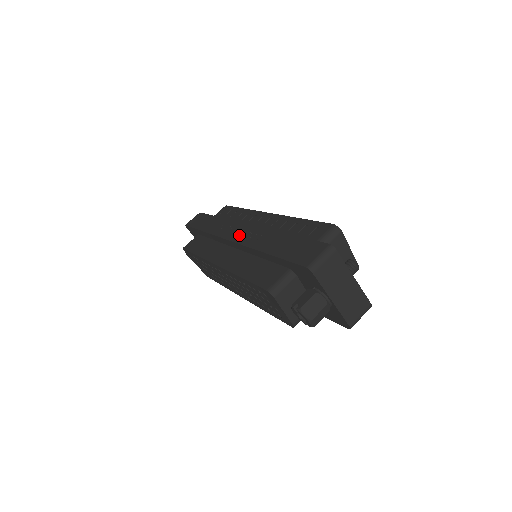
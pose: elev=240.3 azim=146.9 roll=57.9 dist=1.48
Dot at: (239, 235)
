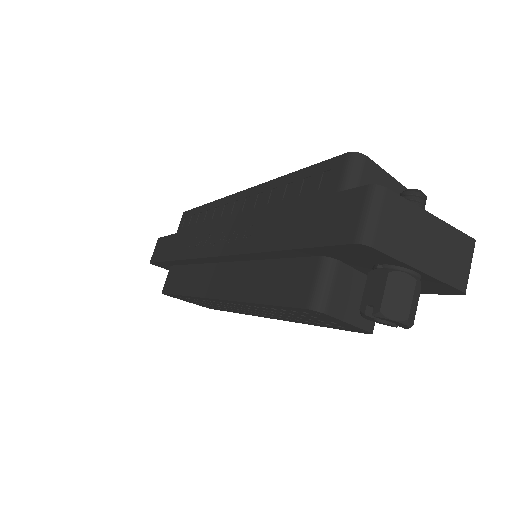
Dot at: (219, 243)
